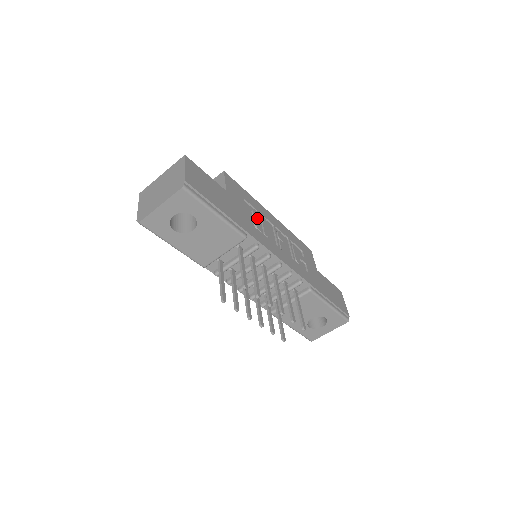
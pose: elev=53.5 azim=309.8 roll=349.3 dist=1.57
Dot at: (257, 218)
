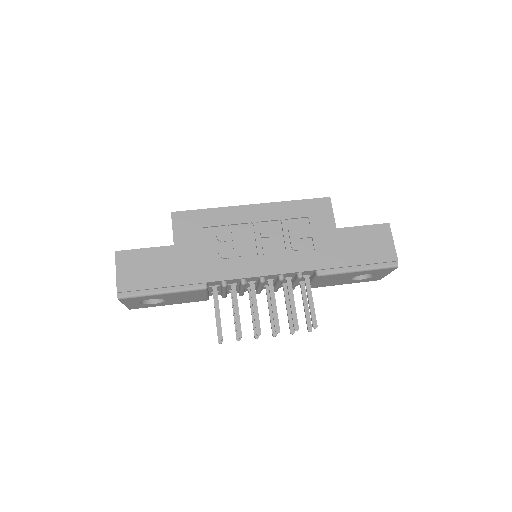
Dot at: (223, 240)
